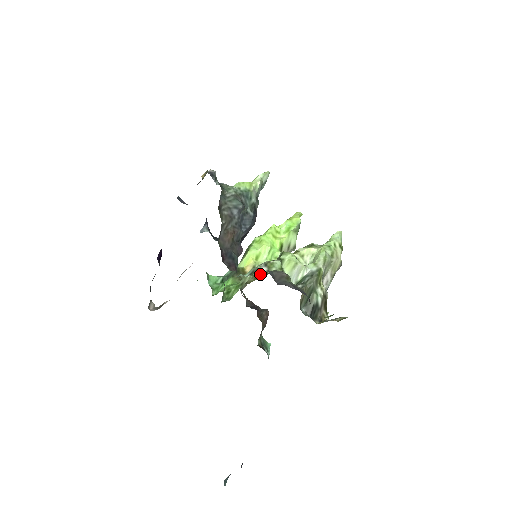
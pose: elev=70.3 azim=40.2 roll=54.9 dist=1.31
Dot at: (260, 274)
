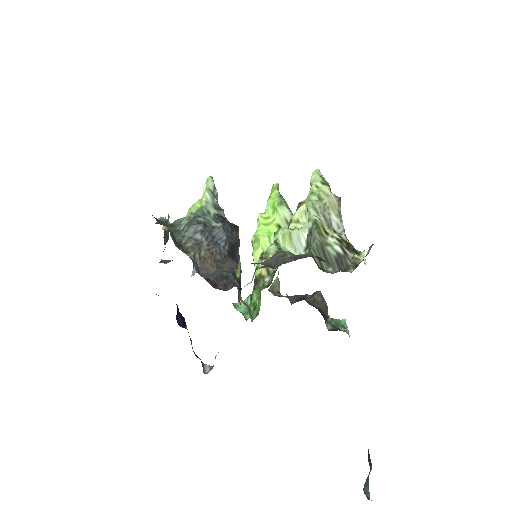
Dot at: occluded
